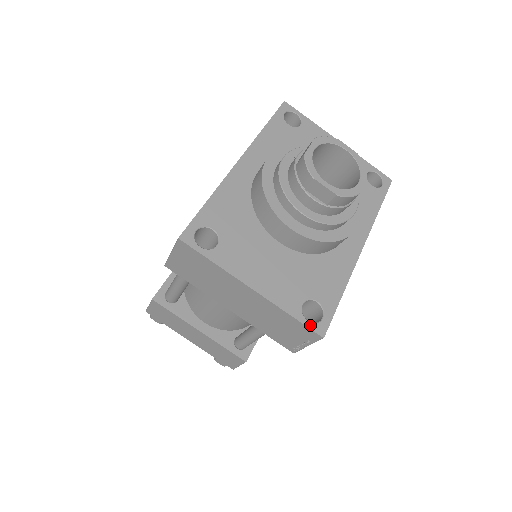
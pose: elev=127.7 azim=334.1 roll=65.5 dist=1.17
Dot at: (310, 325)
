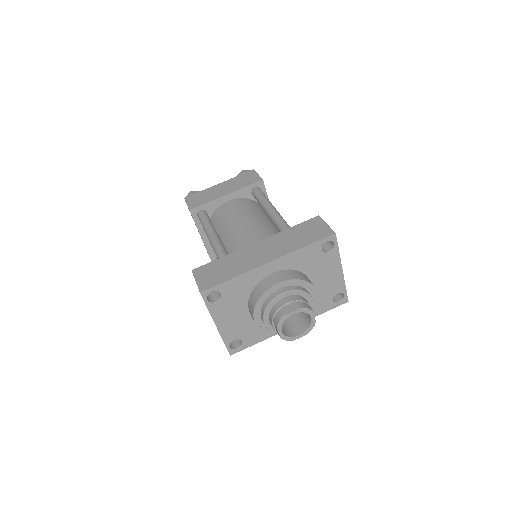
Dot at: (229, 349)
